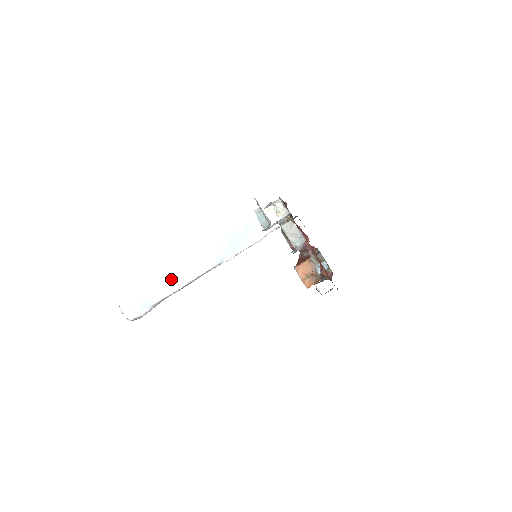
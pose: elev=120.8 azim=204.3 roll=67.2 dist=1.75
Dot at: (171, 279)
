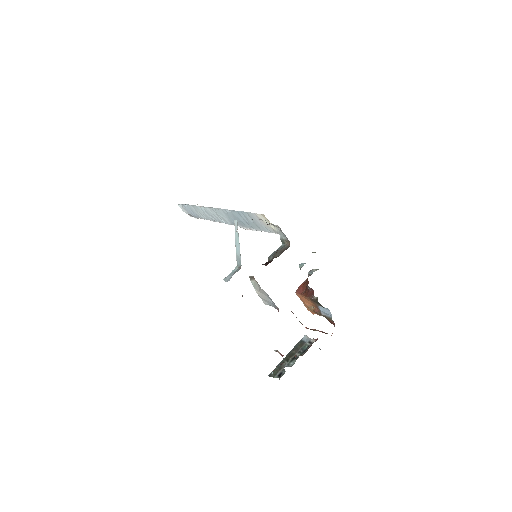
Dot at: (202, 211)
